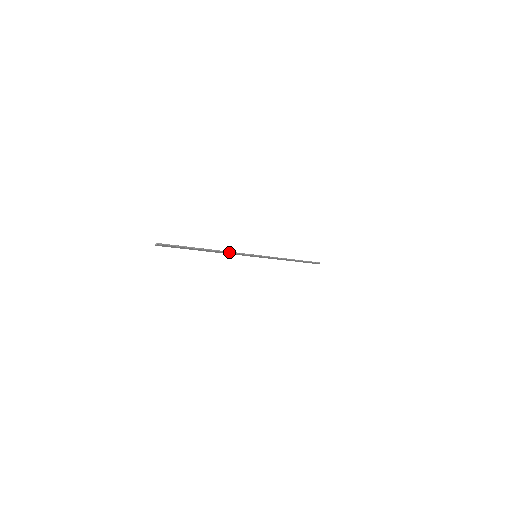
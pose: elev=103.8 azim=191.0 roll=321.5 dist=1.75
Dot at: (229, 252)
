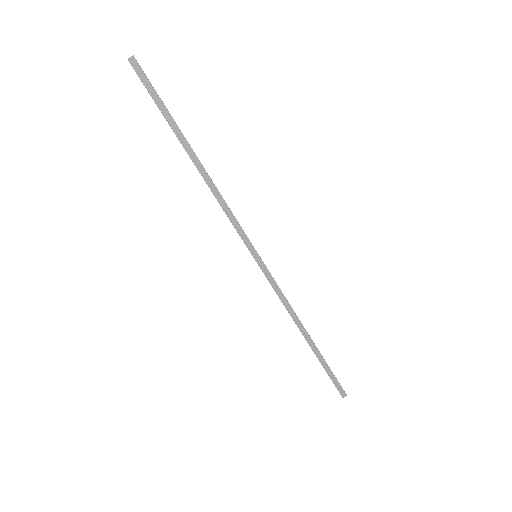
Dot at: (221, 196)
